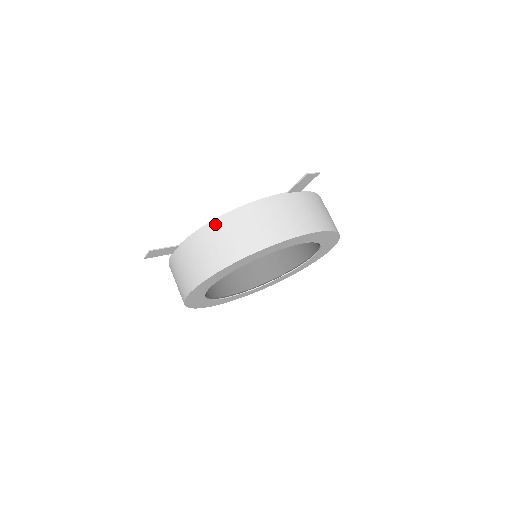
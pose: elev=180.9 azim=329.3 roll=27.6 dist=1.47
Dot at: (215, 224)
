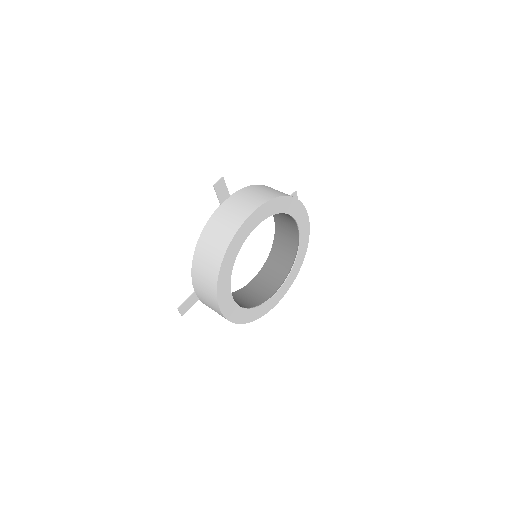
Dot at: (195, 262)
